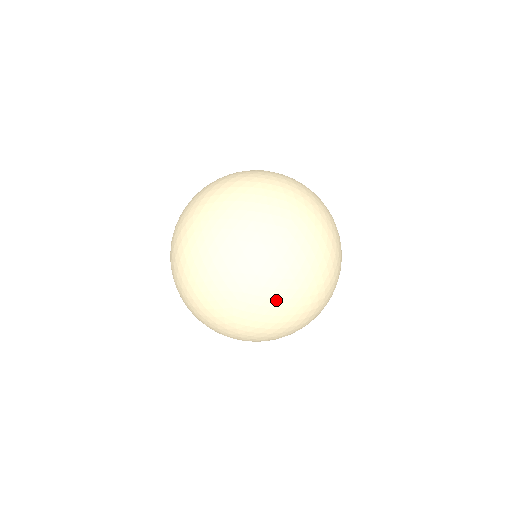
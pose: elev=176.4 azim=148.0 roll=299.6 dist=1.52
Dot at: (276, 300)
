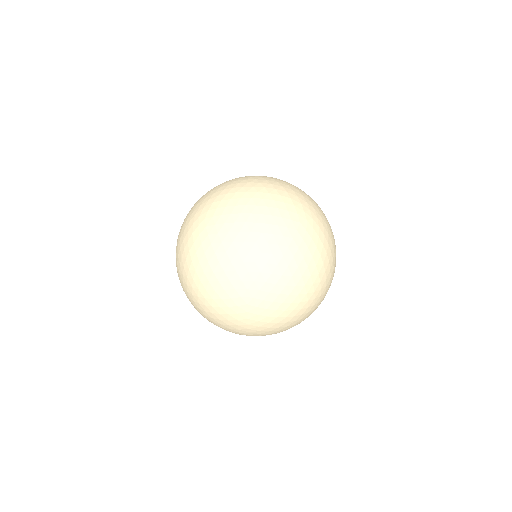
Dot at: (335, 263)
